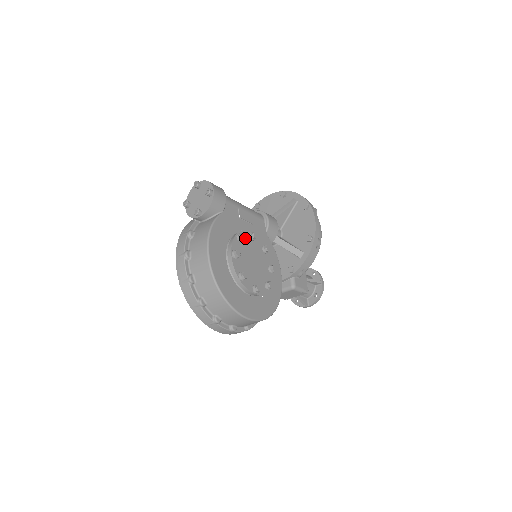
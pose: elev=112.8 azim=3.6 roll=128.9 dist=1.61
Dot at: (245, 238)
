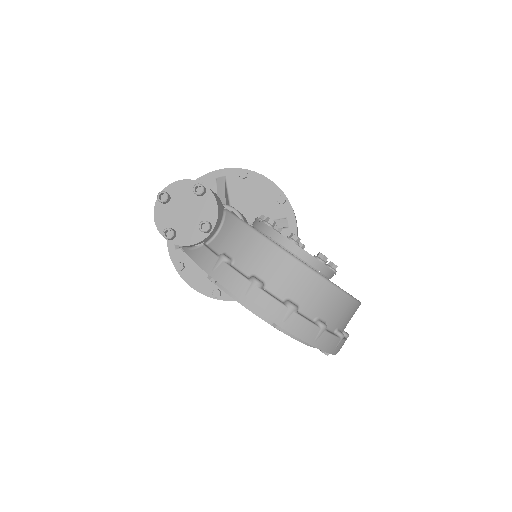
Dot at: occluded
